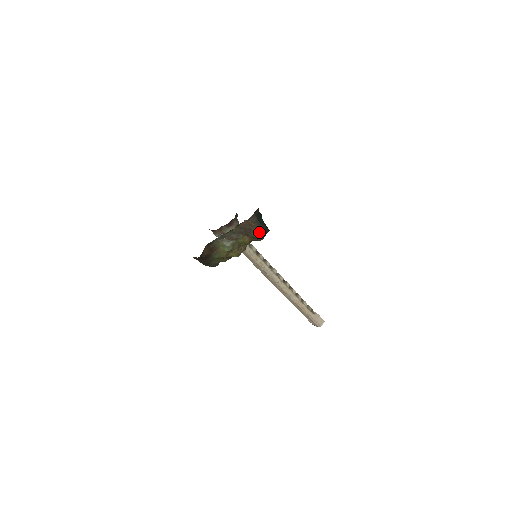
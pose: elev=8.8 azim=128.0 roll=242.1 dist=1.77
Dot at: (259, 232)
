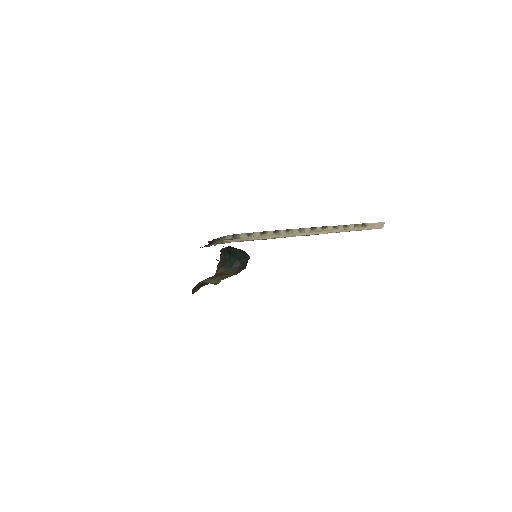
Dot at: (235, 272)
